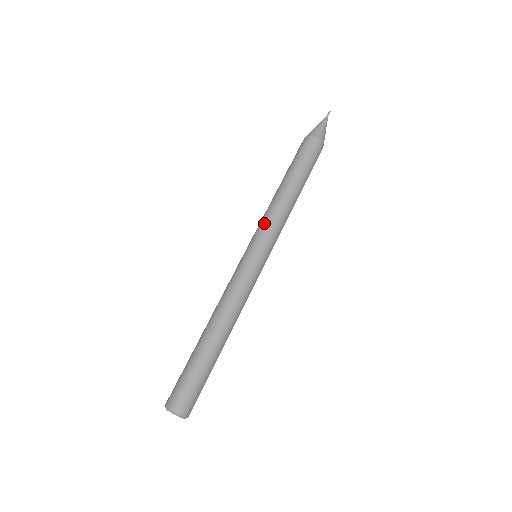
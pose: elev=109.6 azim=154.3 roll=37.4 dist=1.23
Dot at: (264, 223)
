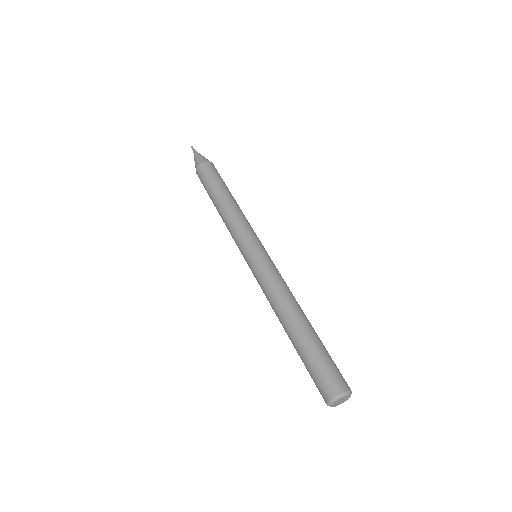
Dot at: (238, 229)
